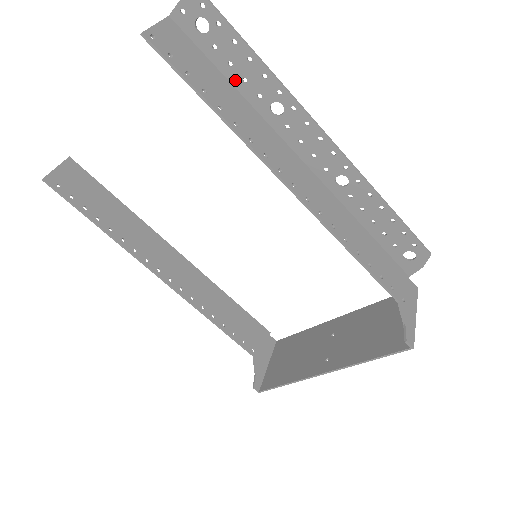
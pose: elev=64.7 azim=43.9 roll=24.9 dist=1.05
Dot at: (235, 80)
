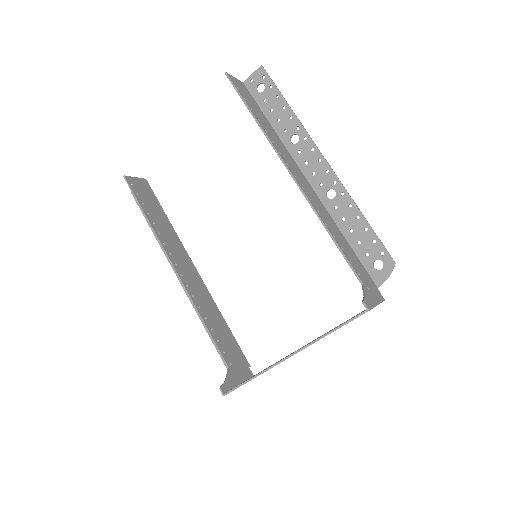
Dot at: (272, 120)
